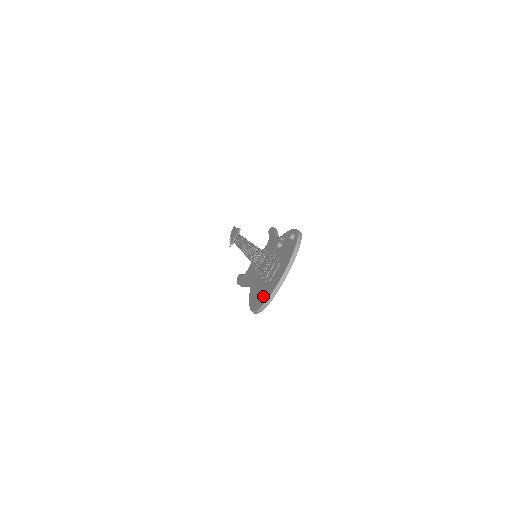
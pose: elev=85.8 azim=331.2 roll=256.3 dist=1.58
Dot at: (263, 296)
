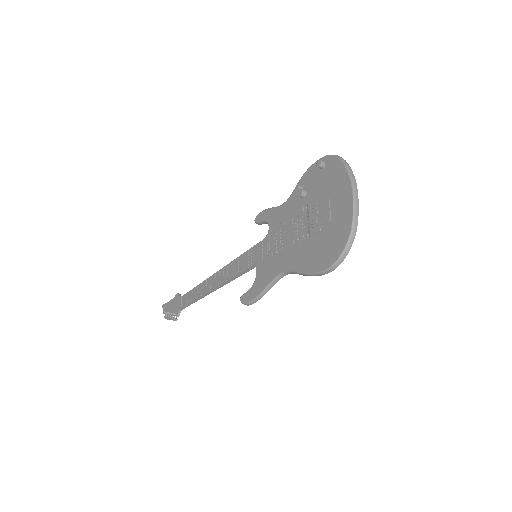
Dot at: (337, 235)
